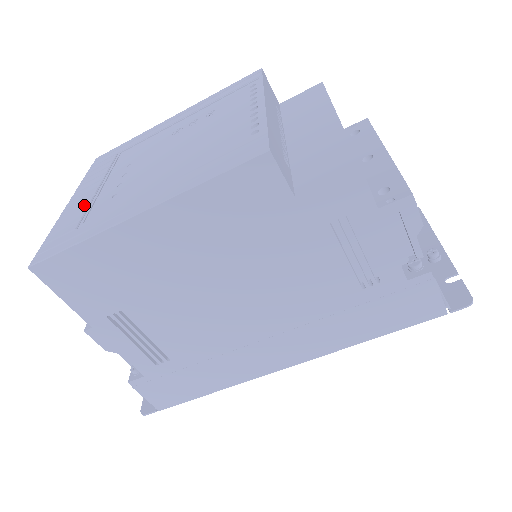
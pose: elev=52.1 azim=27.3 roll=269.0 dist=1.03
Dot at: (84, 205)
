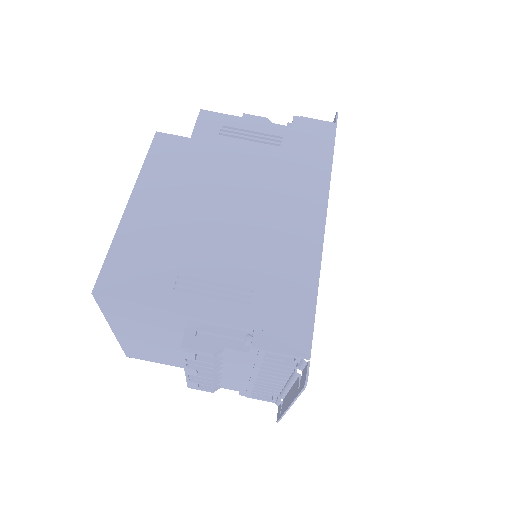
Dot at: occluded
